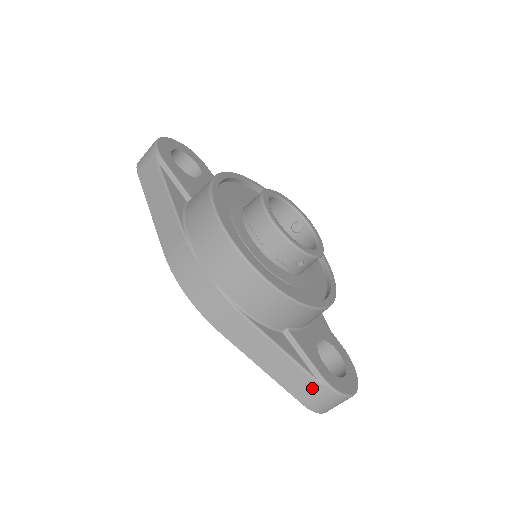
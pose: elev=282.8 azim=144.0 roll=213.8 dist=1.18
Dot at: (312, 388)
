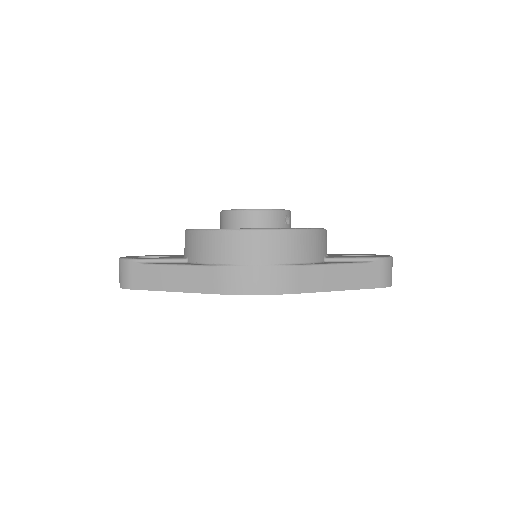
Dot at: (374, 270)
